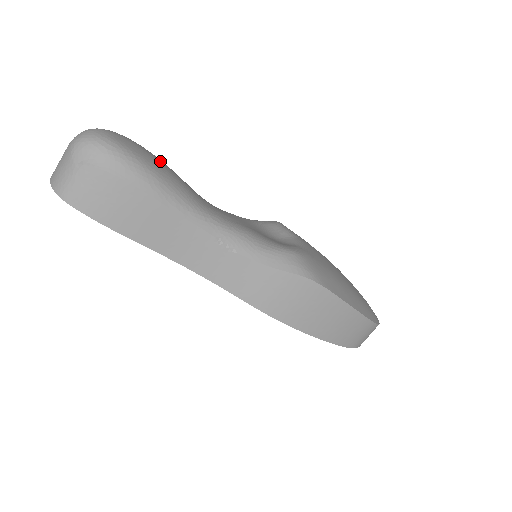
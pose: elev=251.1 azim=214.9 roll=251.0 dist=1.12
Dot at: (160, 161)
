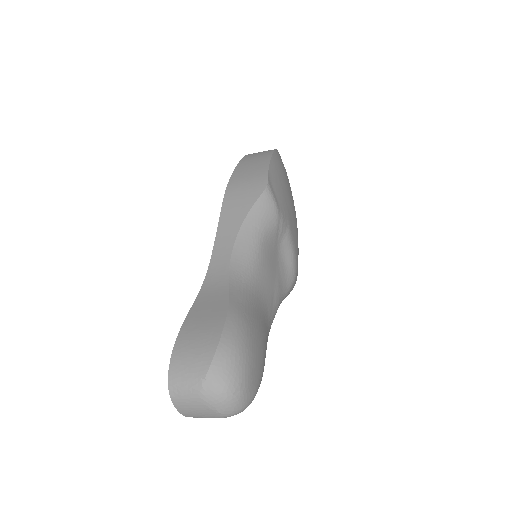
Dot at: (261, 345)
